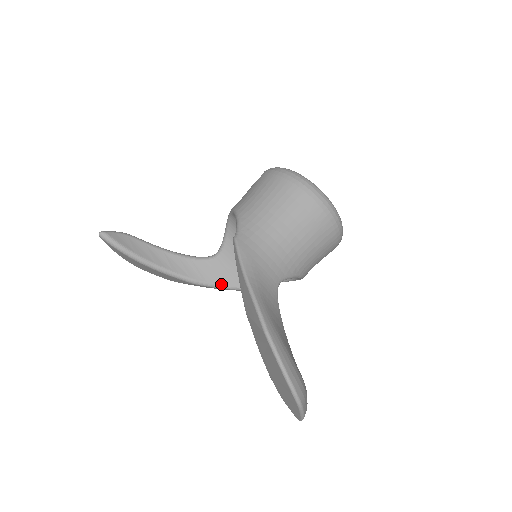
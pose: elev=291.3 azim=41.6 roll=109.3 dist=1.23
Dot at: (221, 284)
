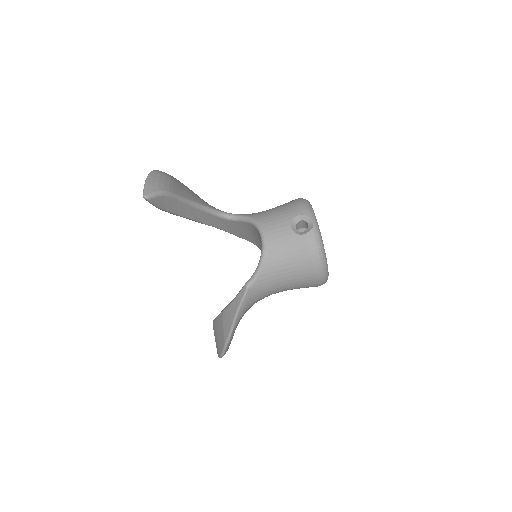
Dot at: (220, 229)
